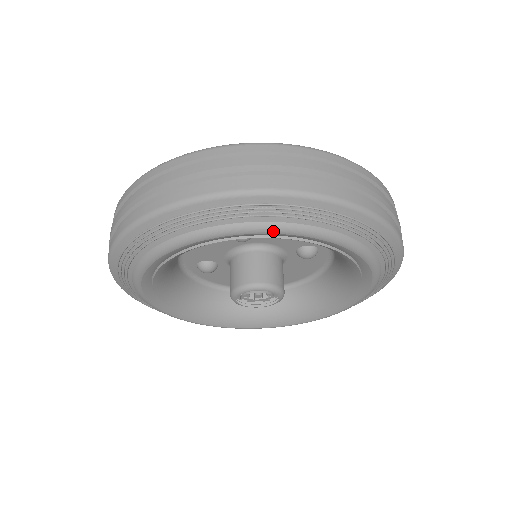
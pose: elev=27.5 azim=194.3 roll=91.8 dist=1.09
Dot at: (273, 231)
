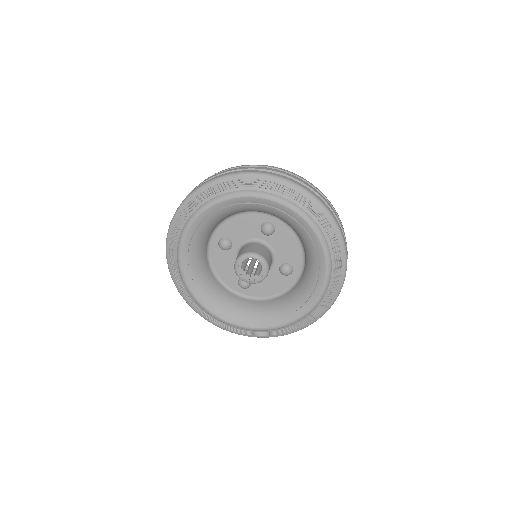
Dot at: (194, 218)
